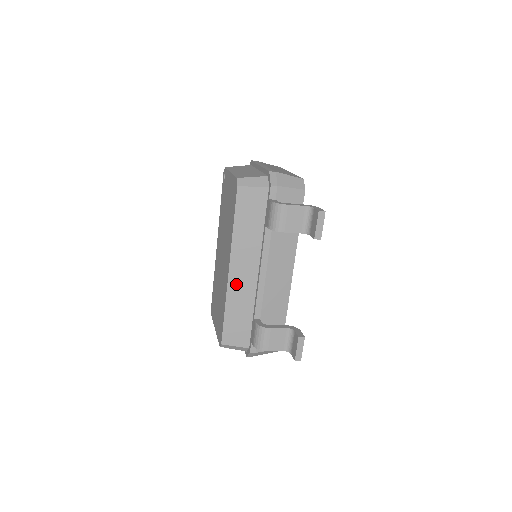
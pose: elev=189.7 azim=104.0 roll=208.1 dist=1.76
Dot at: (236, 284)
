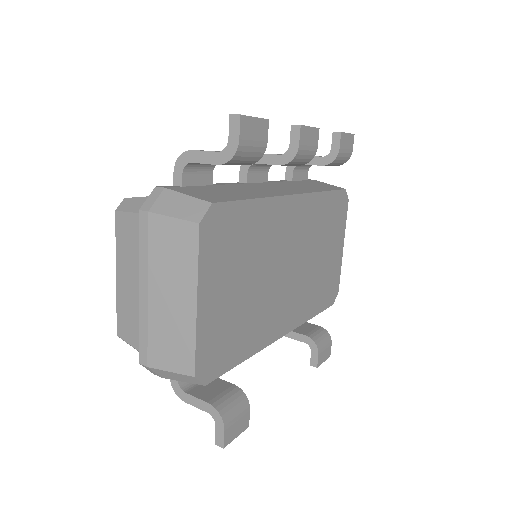
Dot at: occluded
